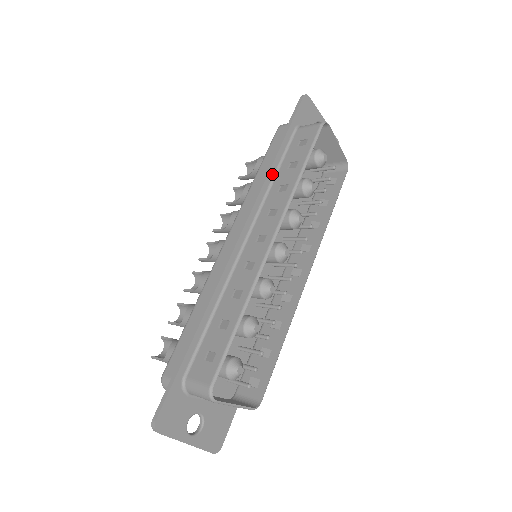
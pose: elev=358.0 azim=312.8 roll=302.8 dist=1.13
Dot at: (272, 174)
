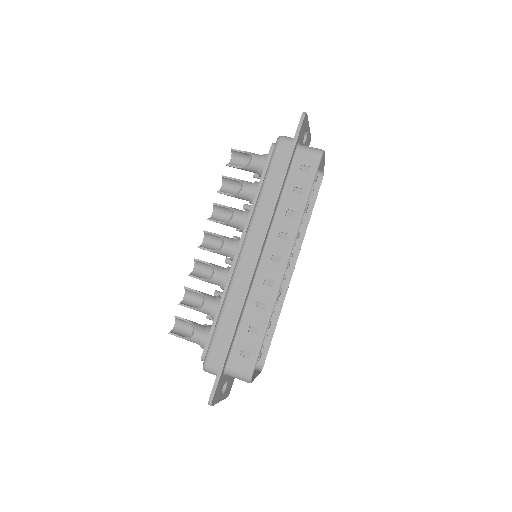
Dot at: (280, 196)
